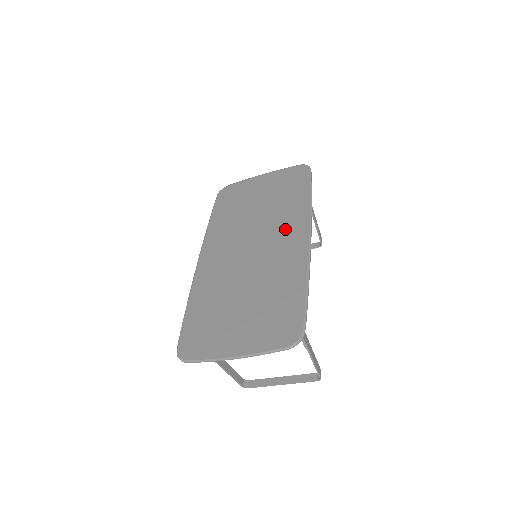
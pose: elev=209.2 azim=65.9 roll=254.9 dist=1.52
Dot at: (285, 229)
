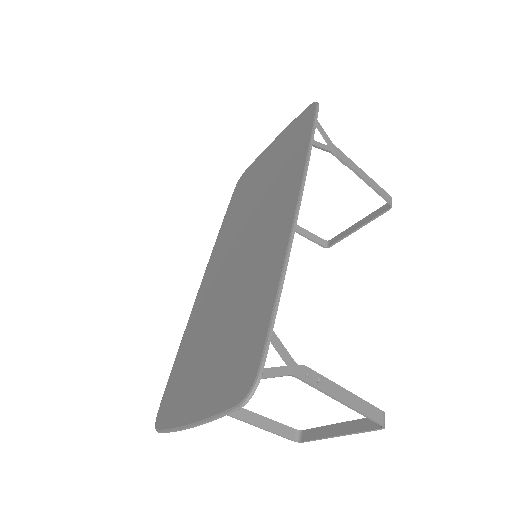
Dot at: (276, 206)
